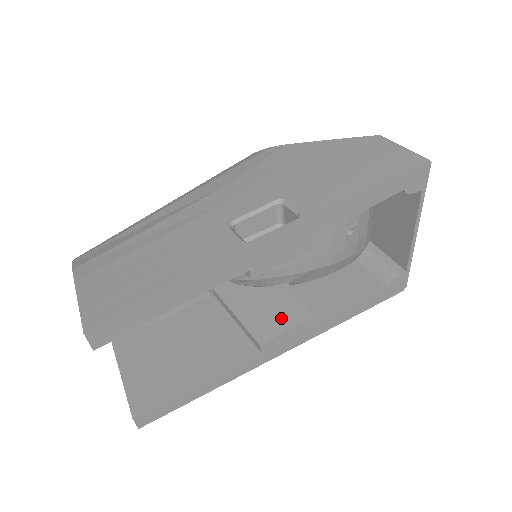
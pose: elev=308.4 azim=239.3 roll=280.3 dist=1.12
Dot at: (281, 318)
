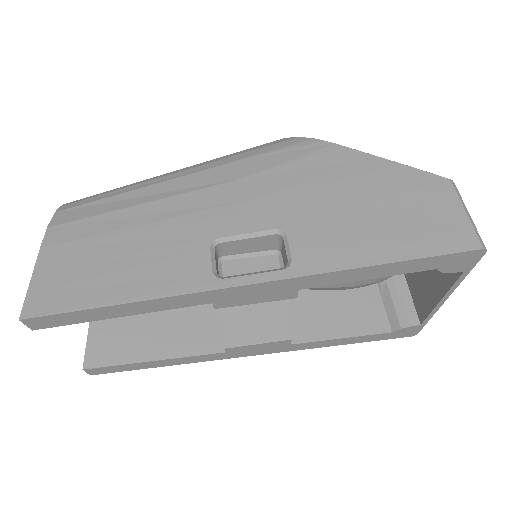
Dot at: (259, 327)
